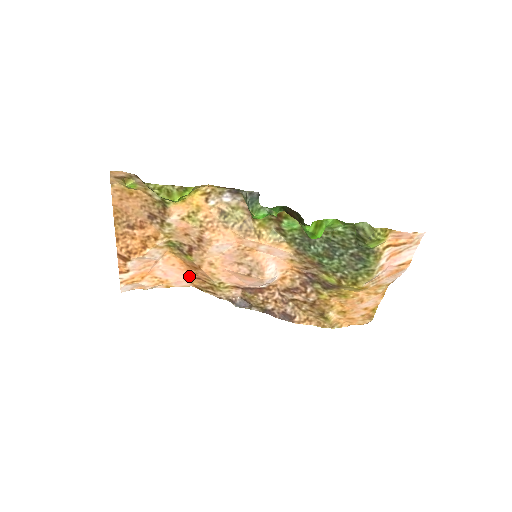
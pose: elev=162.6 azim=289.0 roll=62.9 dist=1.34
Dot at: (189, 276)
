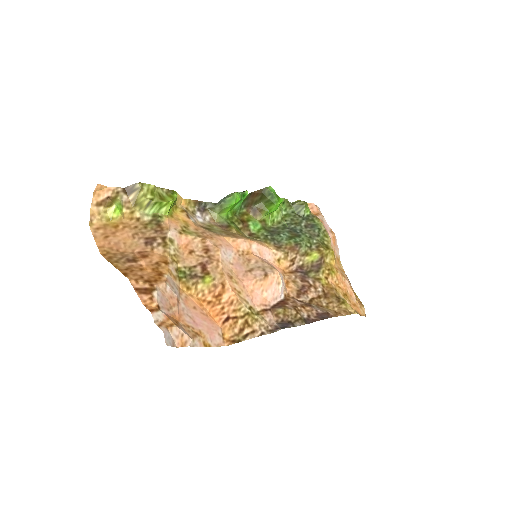
Dot at: (216, 325)
